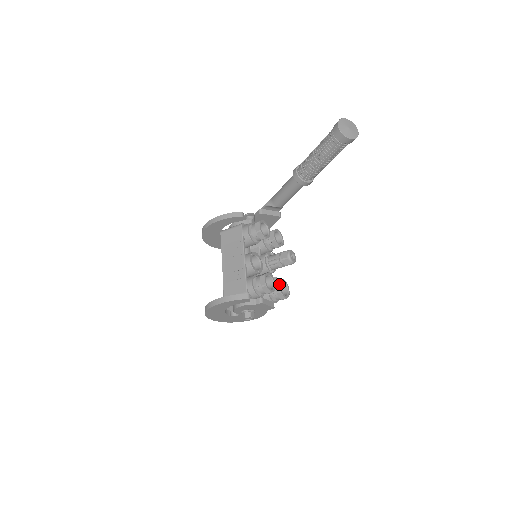
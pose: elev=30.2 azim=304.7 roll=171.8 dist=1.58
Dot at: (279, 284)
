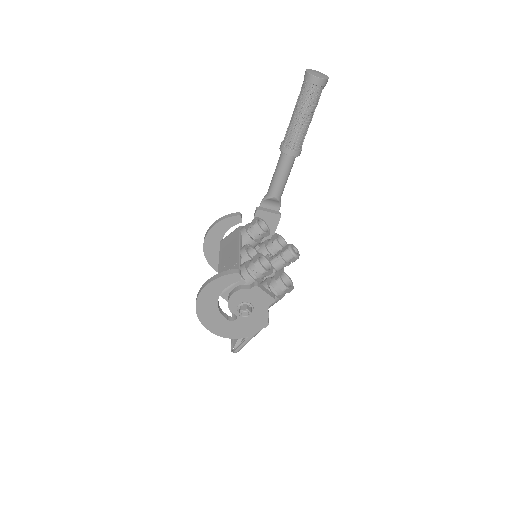
Dot at: (278, 272)
